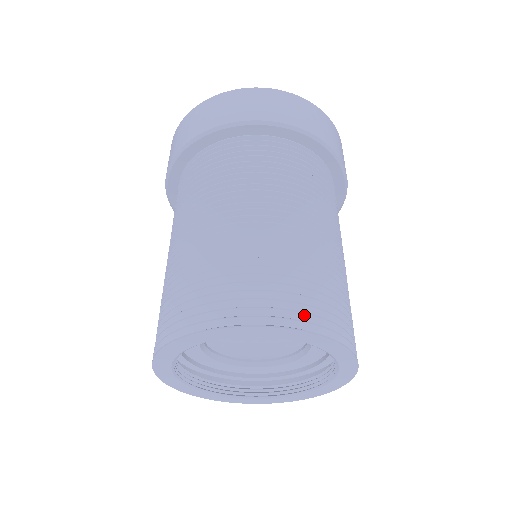
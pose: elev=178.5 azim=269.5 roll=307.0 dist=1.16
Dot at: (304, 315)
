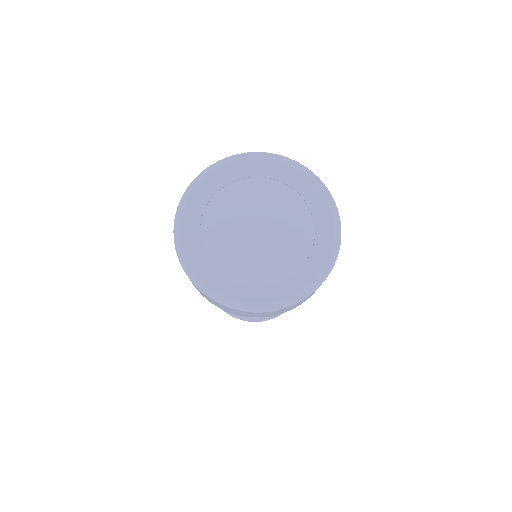
Dot at: (278, 315)
